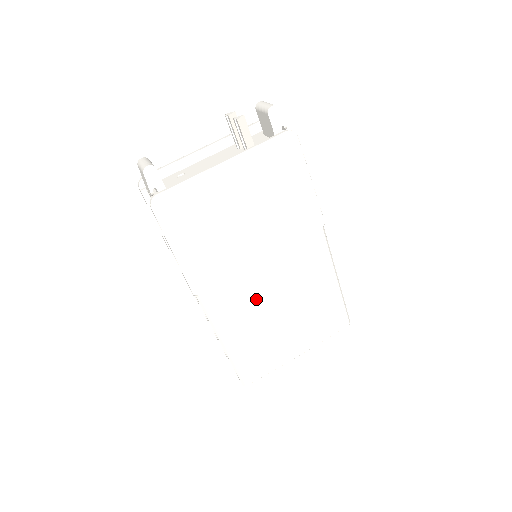
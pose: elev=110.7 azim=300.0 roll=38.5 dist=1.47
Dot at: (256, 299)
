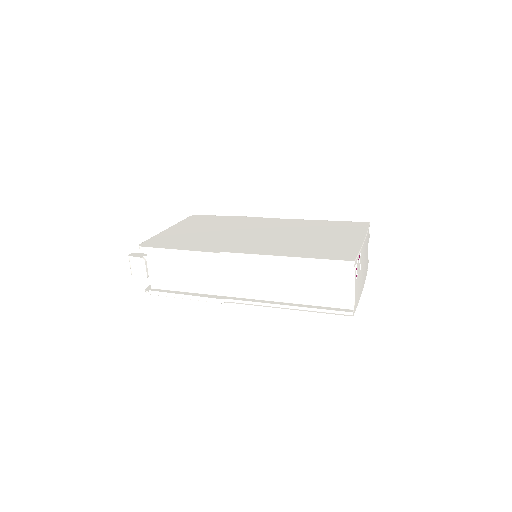
Dot at: (270, 240)
